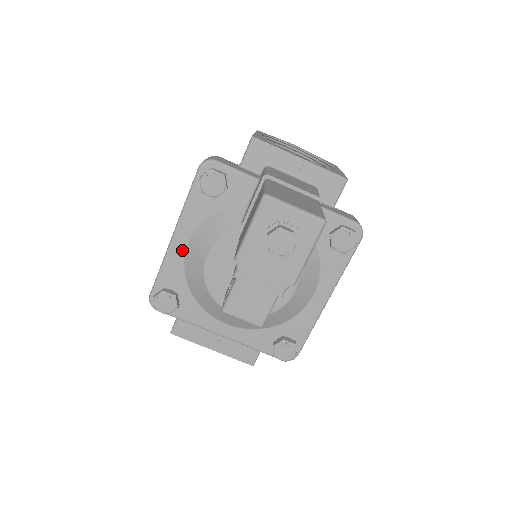
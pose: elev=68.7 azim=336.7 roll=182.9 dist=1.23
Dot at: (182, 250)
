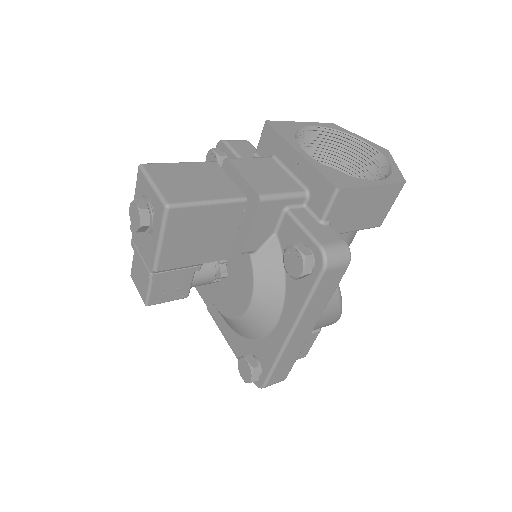
Dot at: occluded
